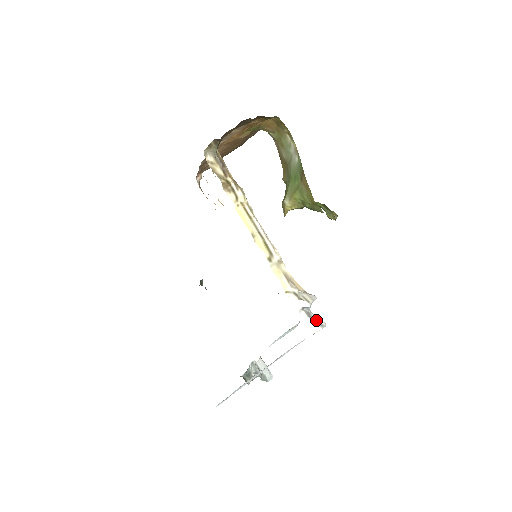
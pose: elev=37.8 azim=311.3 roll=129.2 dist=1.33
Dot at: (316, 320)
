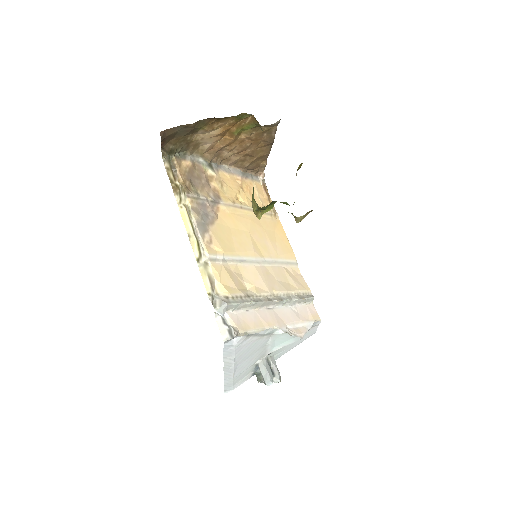
Dot at: (230, 328)
